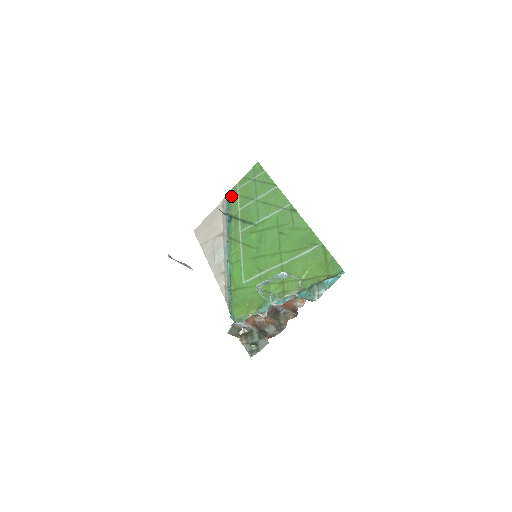
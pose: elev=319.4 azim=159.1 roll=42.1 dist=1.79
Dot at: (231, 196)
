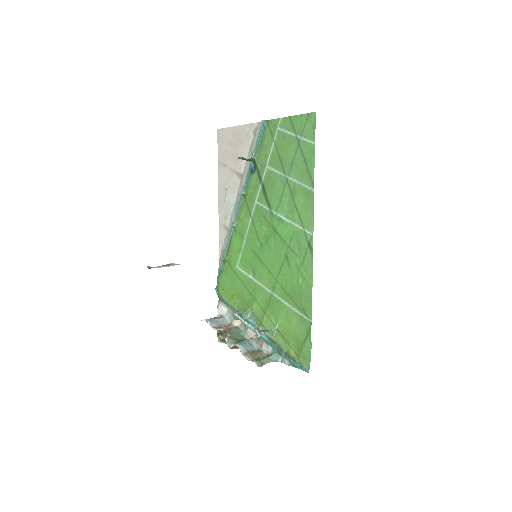
Dot at: (267, 132)
